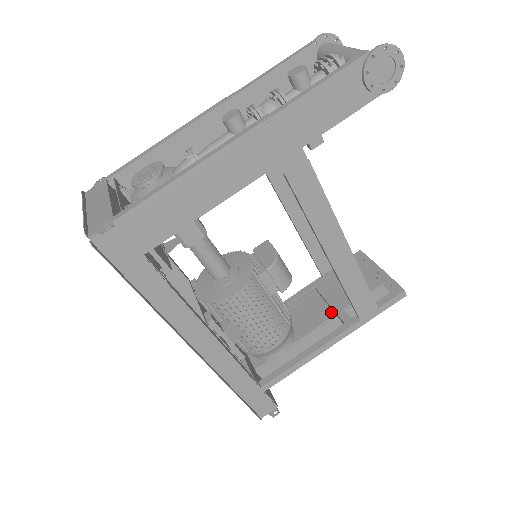
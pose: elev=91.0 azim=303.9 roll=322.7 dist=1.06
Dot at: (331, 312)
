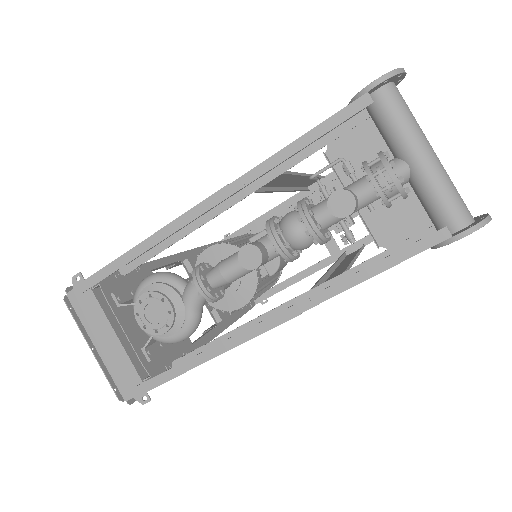
Dot at: occluded
